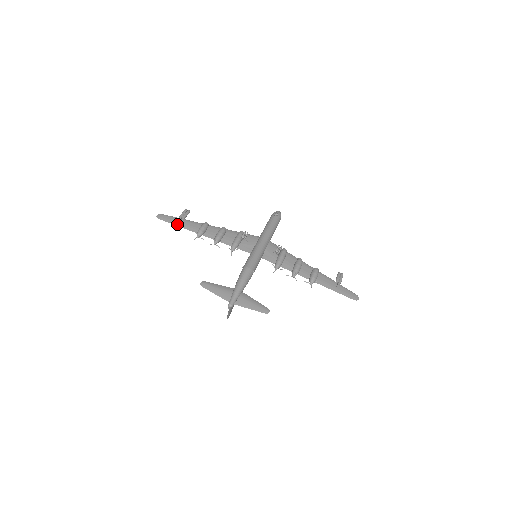
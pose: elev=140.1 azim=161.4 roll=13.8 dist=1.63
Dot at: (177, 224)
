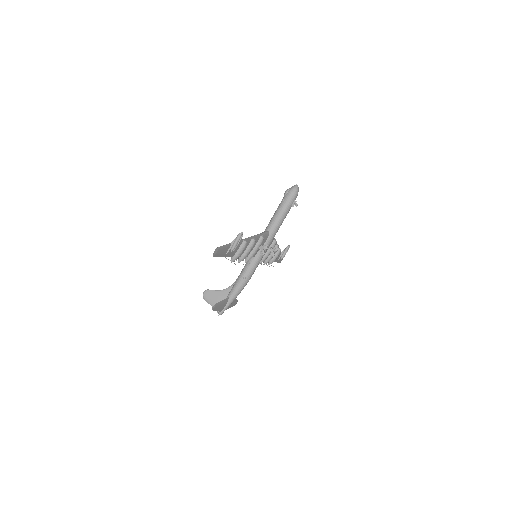
Dot at: (225, 255)
